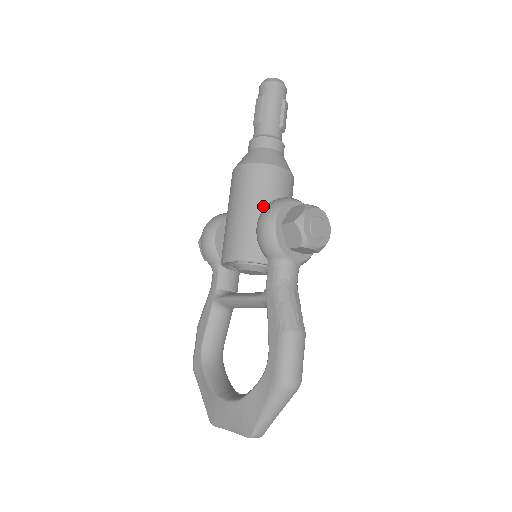
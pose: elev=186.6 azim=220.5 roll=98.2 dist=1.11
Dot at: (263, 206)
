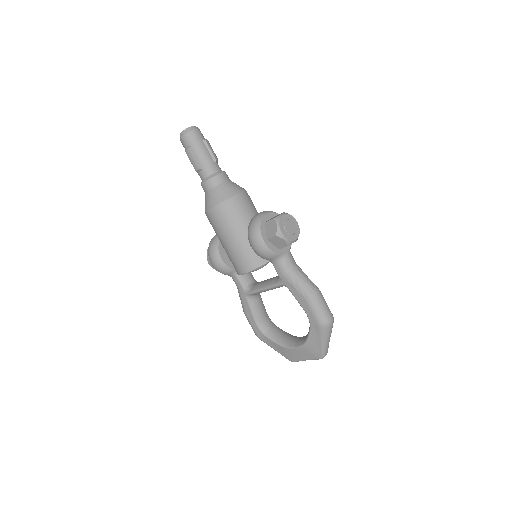
Dot at: (244, 228)
